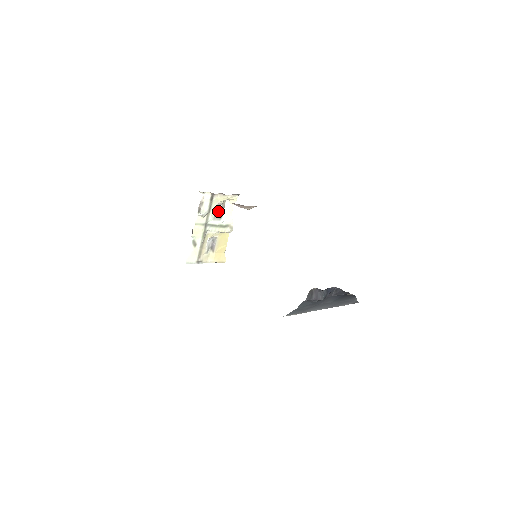
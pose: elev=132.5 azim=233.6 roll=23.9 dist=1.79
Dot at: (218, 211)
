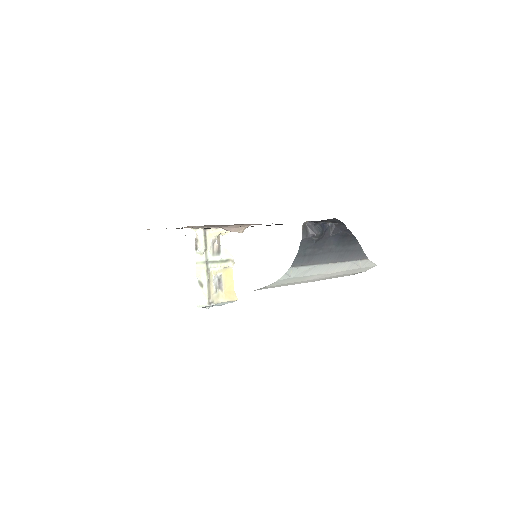
Dot at: (215, 247)
